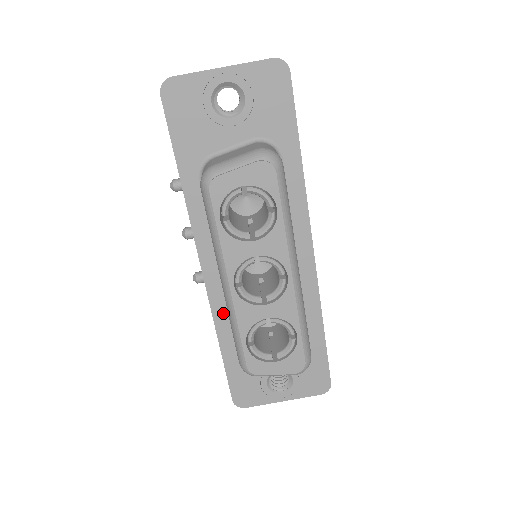
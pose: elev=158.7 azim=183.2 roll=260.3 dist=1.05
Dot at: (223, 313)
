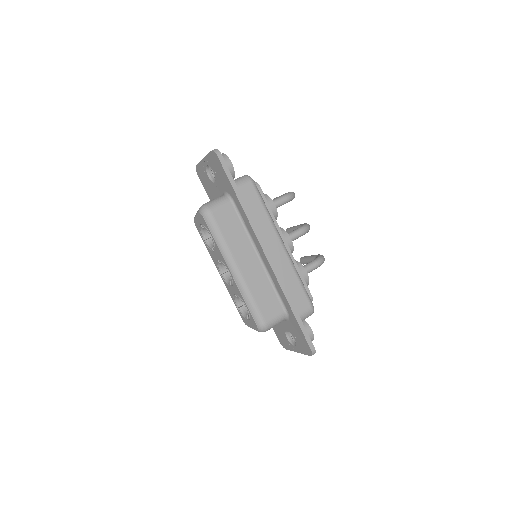
Dot at: occluded
